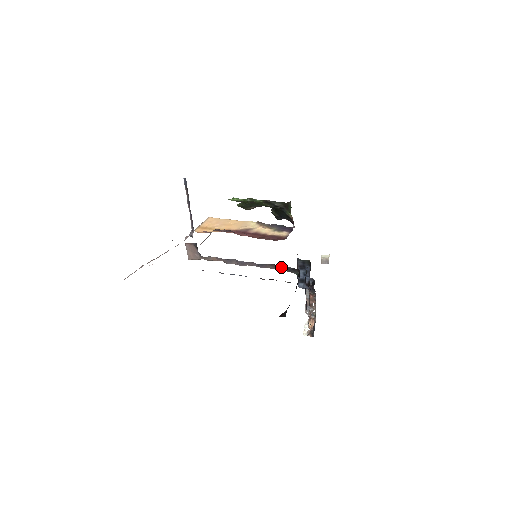
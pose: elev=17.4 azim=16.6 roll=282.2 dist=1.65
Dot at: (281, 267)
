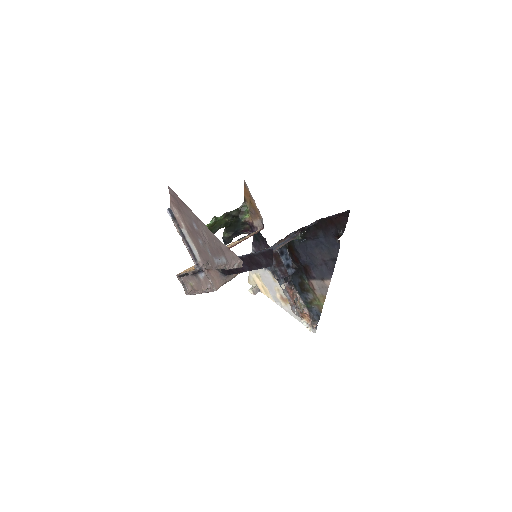
Dot at: occluded
